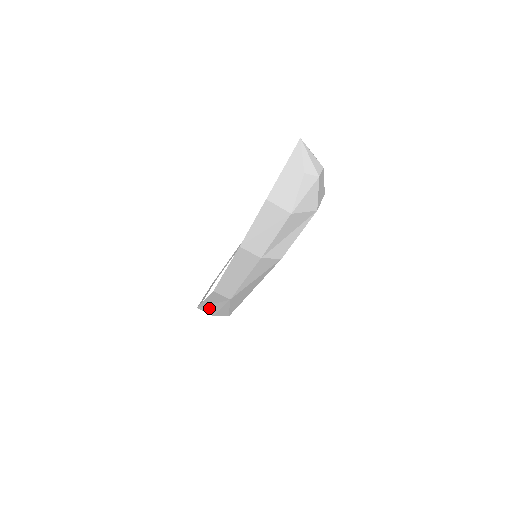
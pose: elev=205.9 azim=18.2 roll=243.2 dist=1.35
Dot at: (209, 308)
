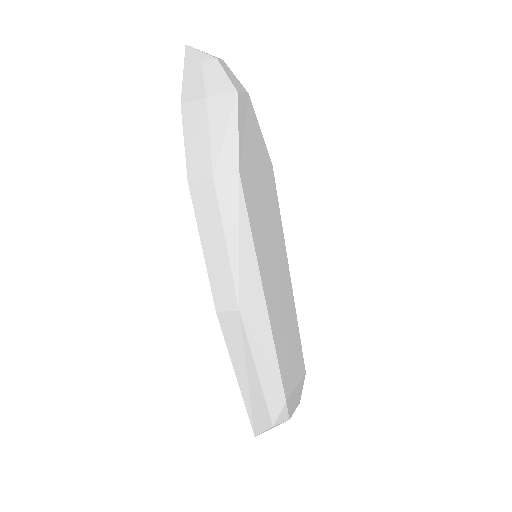
Dot at: (255, 403)
